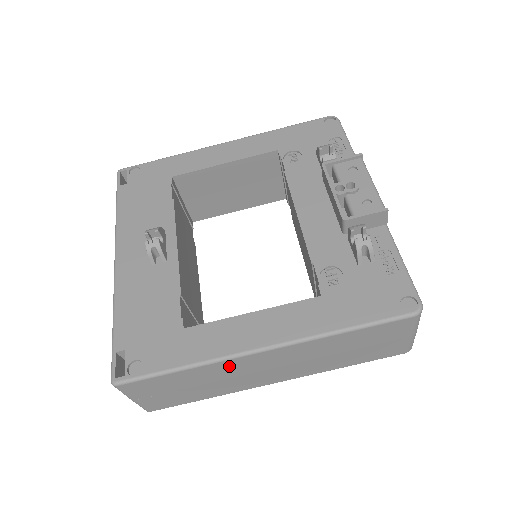
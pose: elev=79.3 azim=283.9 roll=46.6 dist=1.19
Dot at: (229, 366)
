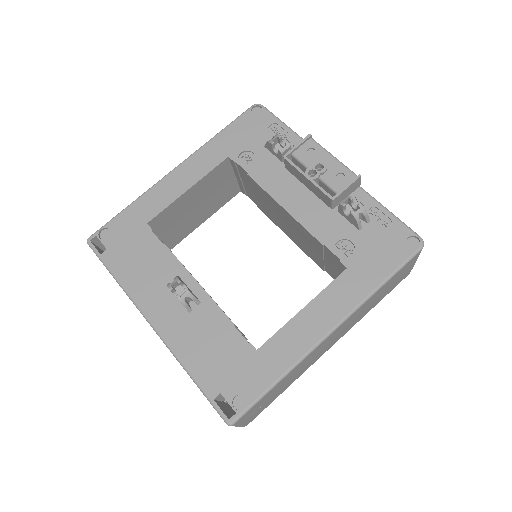
Dot at: (308, 358)
